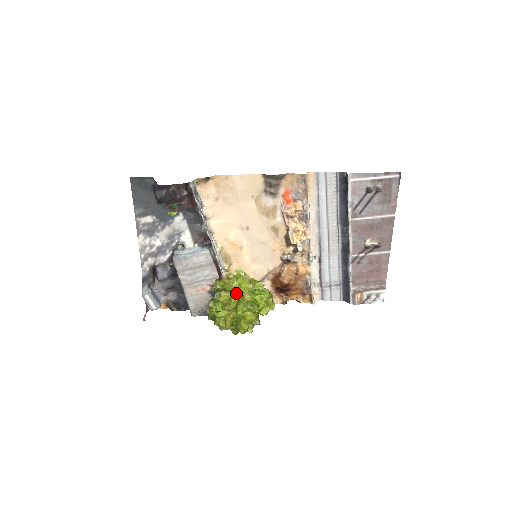
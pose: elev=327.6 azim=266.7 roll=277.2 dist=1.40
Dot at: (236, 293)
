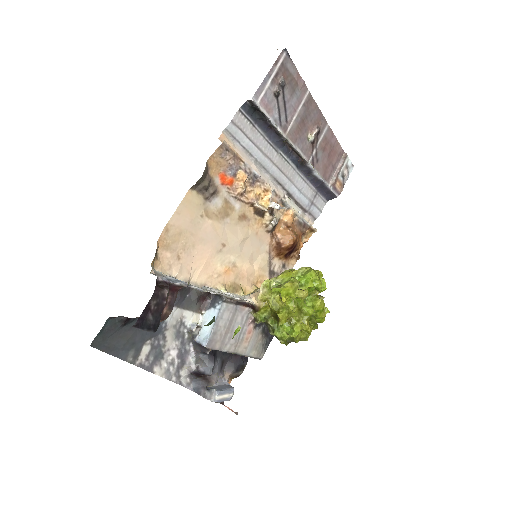
Dot at: (290, 303)
